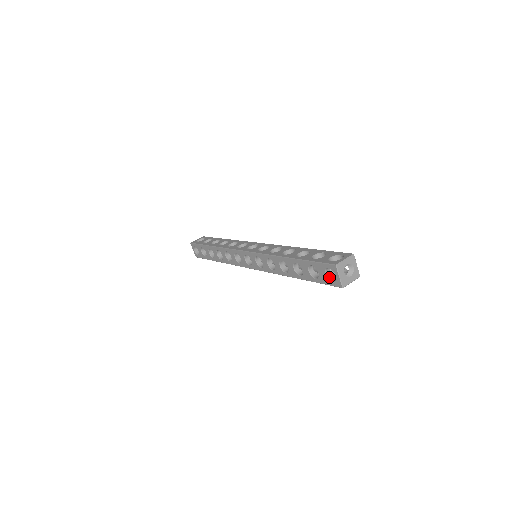
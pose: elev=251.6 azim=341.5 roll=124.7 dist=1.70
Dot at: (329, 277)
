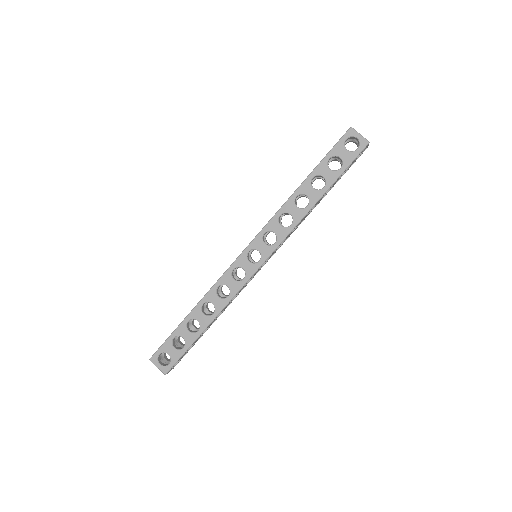
Dot at: (351, 151)
